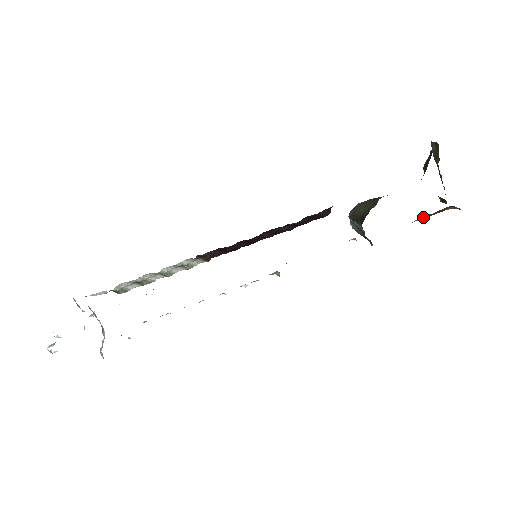
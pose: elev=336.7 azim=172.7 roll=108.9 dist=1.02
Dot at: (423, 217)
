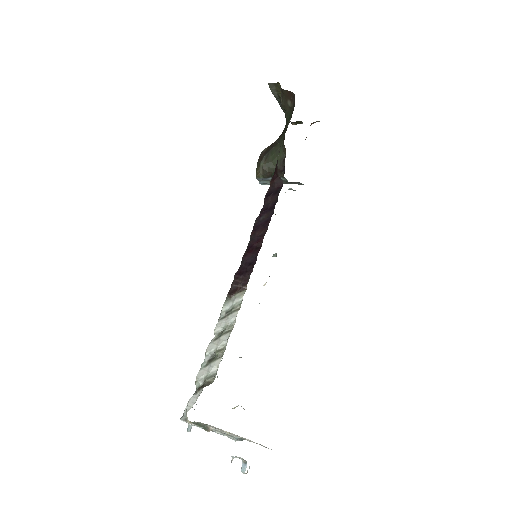
Dot at: occluded
